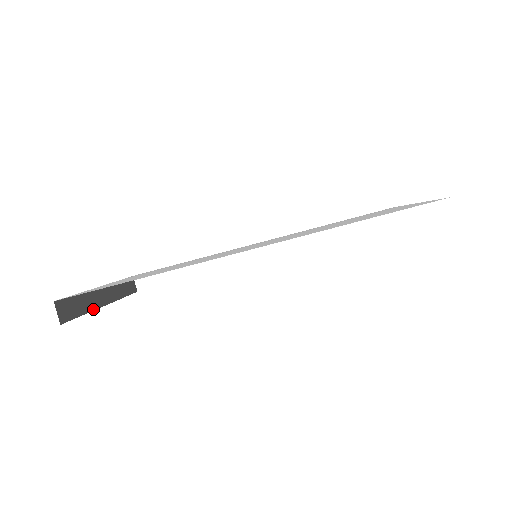
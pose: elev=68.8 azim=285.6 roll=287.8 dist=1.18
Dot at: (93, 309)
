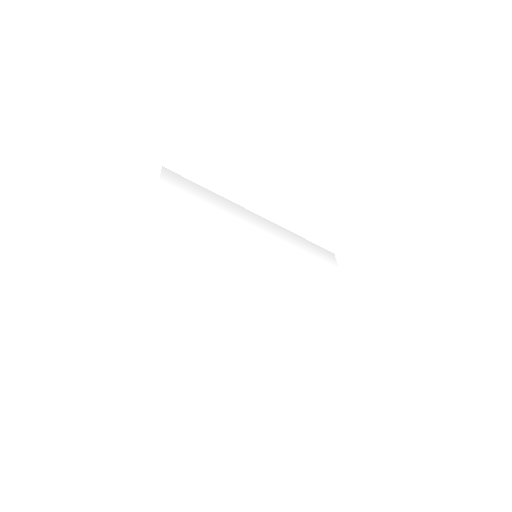
Dot at: occluded
